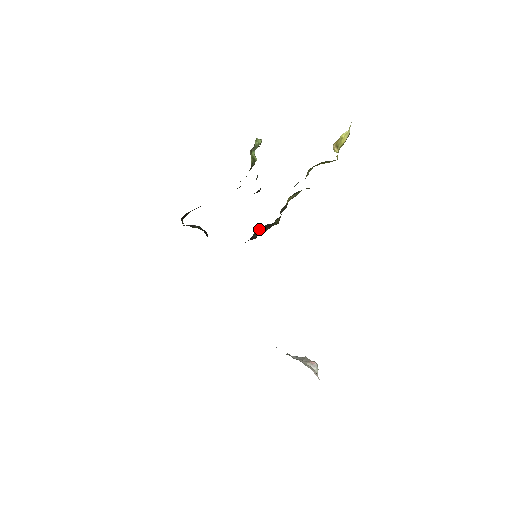
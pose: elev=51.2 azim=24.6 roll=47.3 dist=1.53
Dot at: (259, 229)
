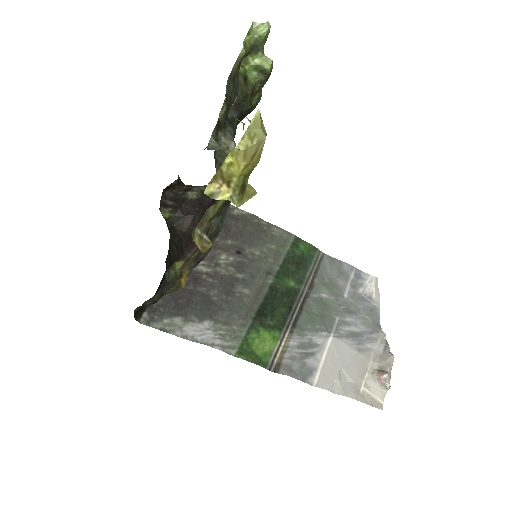
Dot at: (139, 306)
